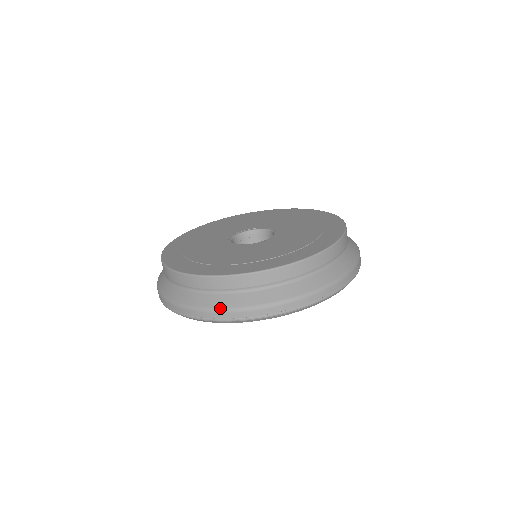
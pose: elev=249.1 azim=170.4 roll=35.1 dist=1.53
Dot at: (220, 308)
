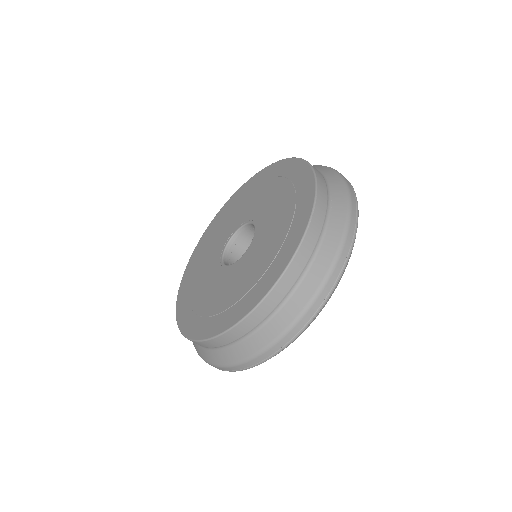
Dot at: (307, 304)
